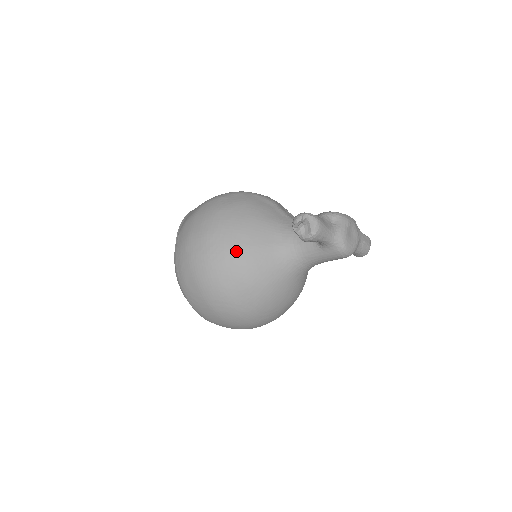
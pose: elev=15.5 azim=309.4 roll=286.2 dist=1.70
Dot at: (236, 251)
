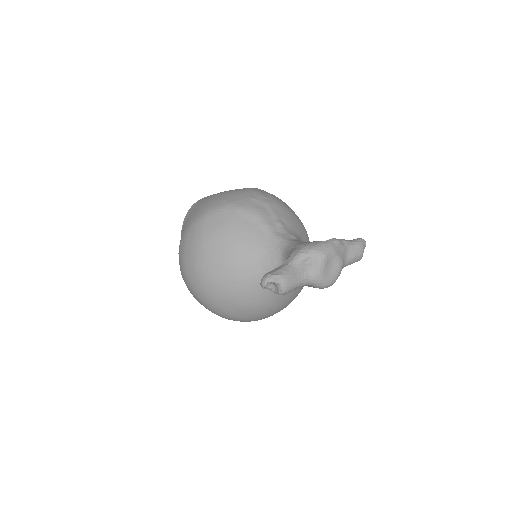
Dot at: (225, 285)
